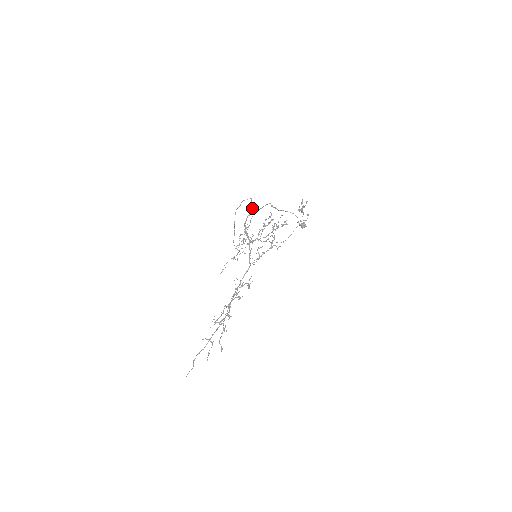
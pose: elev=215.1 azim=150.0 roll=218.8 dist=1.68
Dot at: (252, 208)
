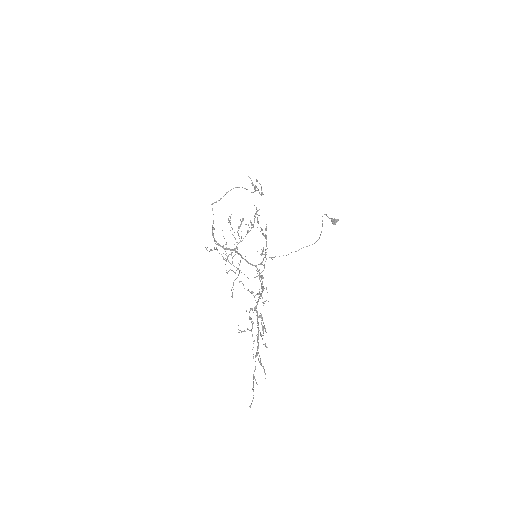
Dot at: (212, 229)
